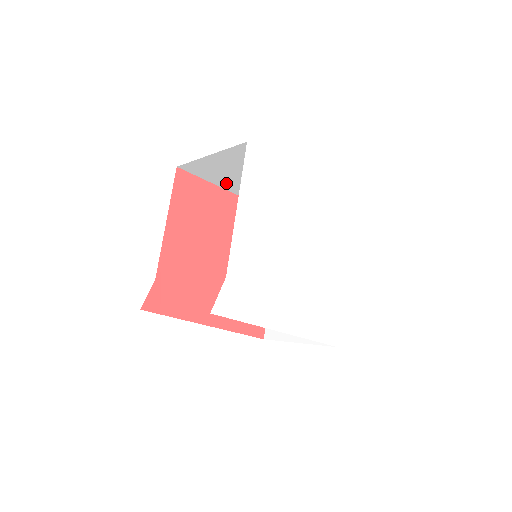
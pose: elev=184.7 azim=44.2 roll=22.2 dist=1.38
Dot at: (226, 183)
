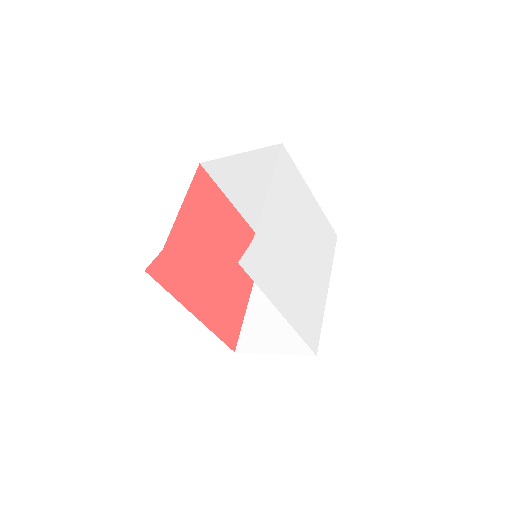
Dot at: (235, 193)
